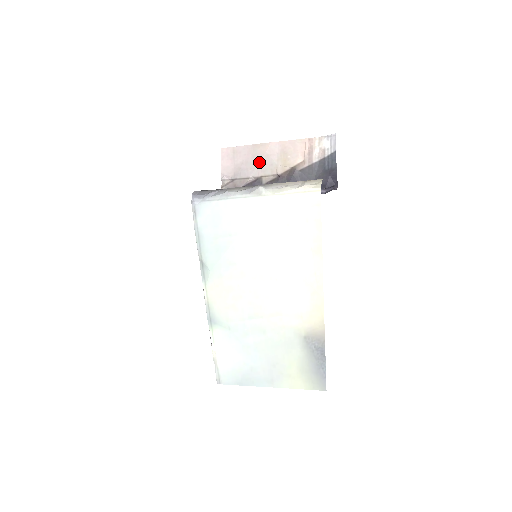
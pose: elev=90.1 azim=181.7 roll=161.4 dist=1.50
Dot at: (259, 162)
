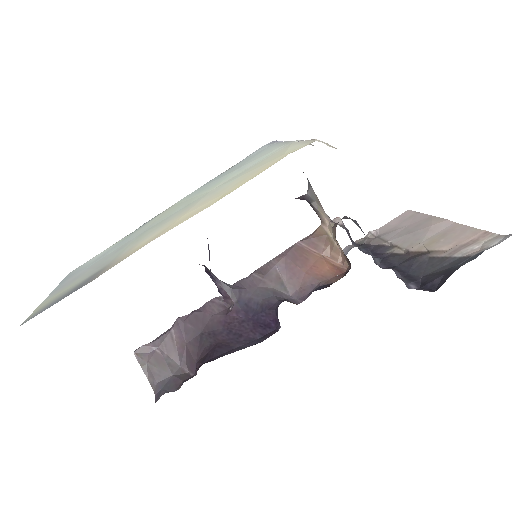
Dot at: (413, 232)
